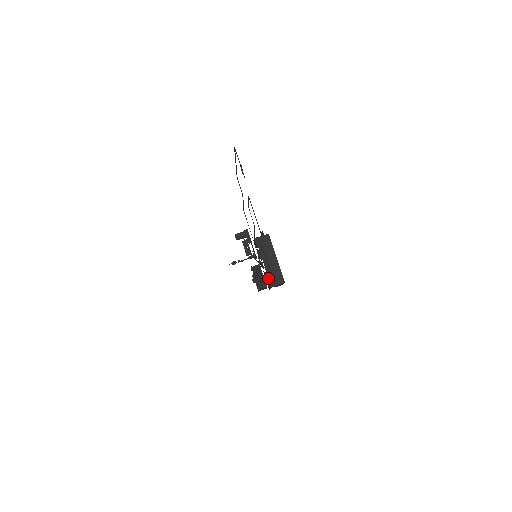
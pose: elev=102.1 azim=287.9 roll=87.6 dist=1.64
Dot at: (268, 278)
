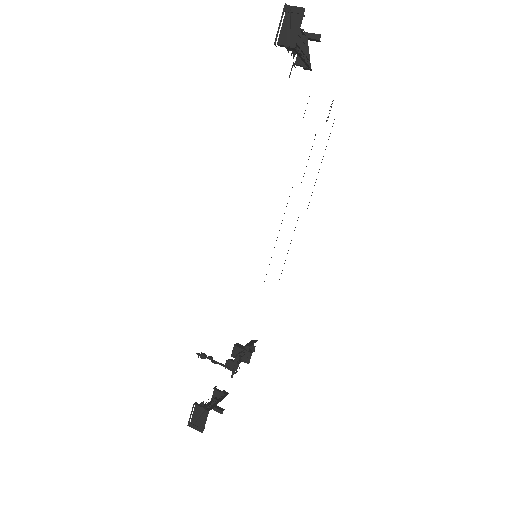
Dot at: occluded
